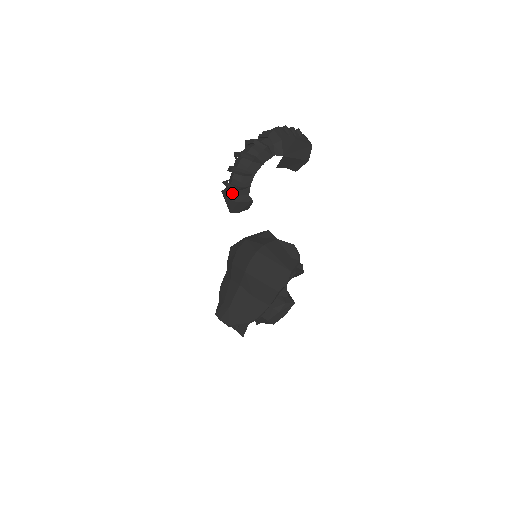
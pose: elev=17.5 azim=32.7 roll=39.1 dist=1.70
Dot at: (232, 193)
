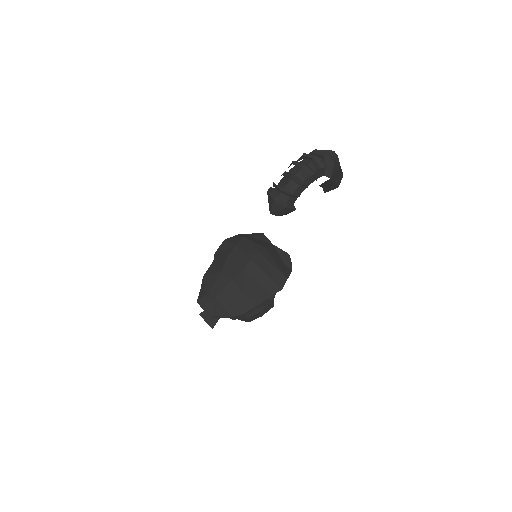
Dot at: (281, 197)
